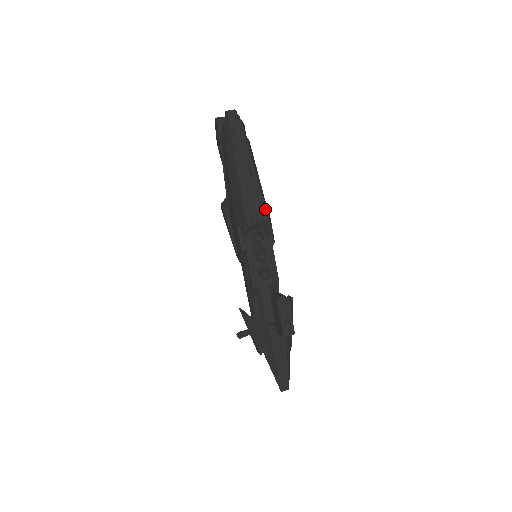
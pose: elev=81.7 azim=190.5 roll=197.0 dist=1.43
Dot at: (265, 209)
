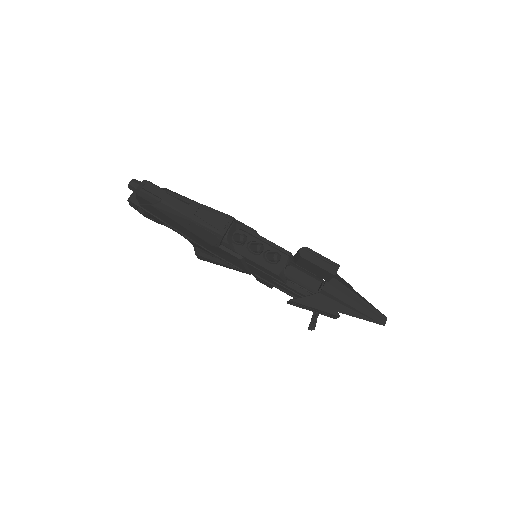
Dot at: (224, 214)
